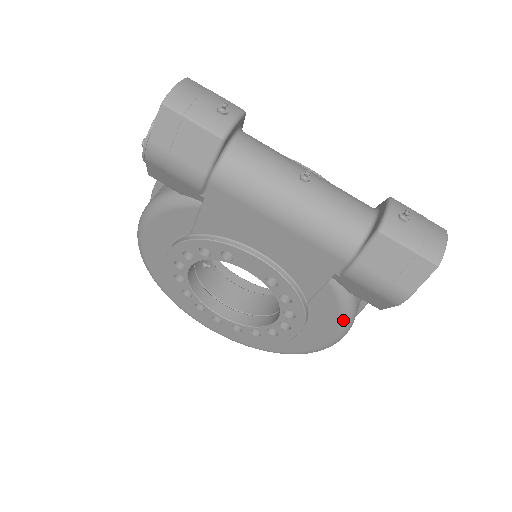
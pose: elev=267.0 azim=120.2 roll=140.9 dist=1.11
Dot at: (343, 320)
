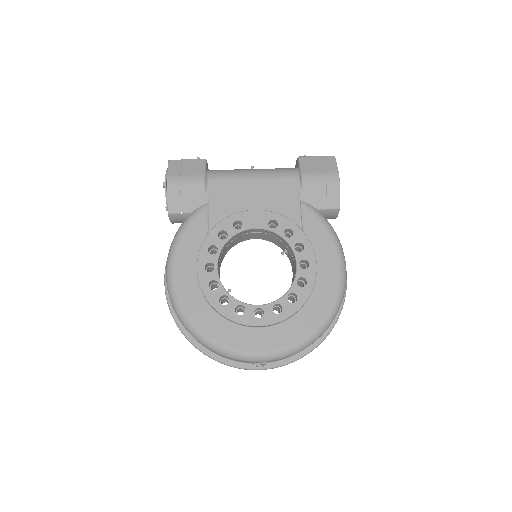
Dot at: (330, 231)
